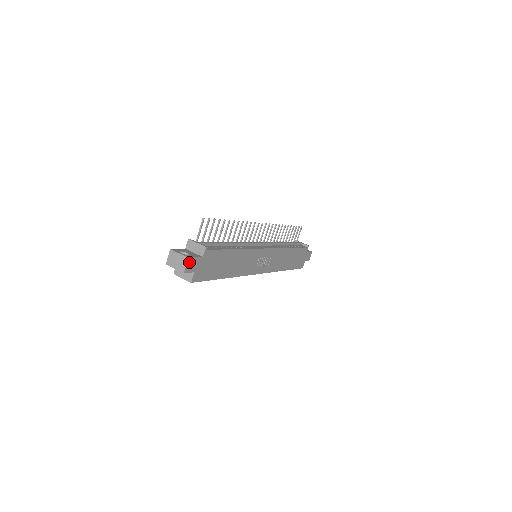
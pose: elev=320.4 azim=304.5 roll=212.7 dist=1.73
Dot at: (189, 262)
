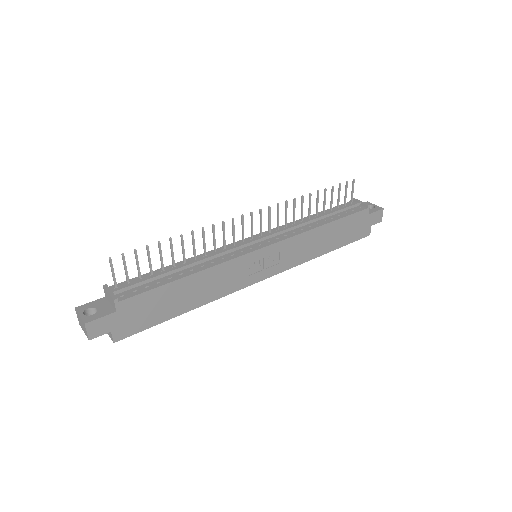
Dot at: (91, 327)
